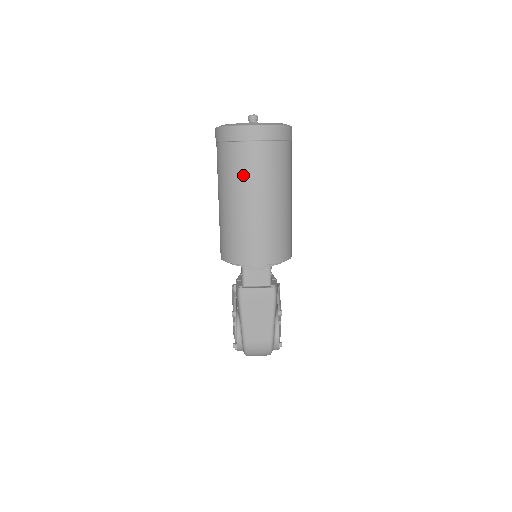
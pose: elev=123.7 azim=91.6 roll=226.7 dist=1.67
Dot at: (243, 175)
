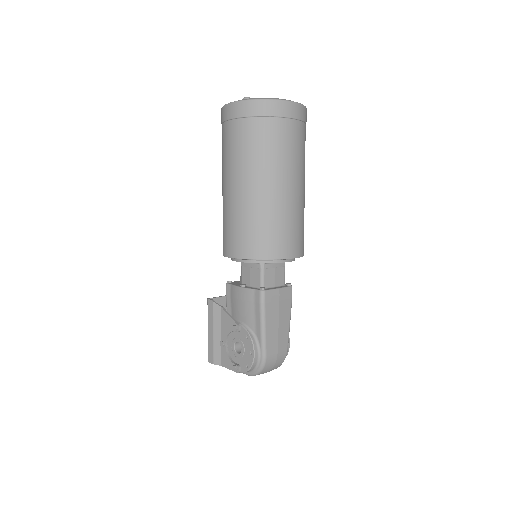
Dot at: (283, 155)
